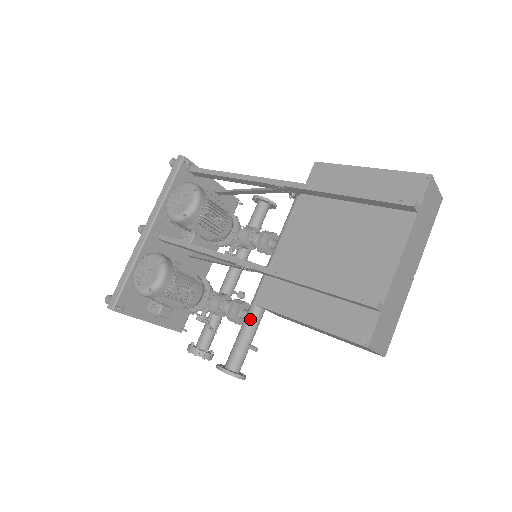
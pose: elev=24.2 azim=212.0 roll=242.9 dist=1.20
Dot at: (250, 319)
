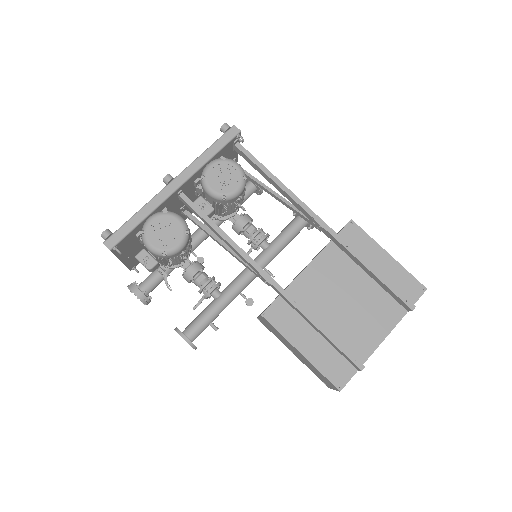
Dot at: (223, 303)
